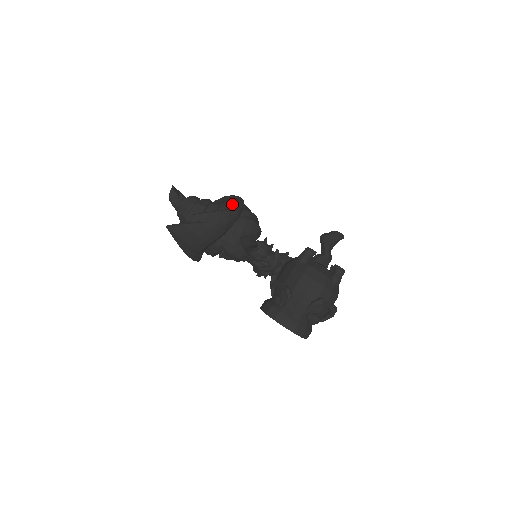
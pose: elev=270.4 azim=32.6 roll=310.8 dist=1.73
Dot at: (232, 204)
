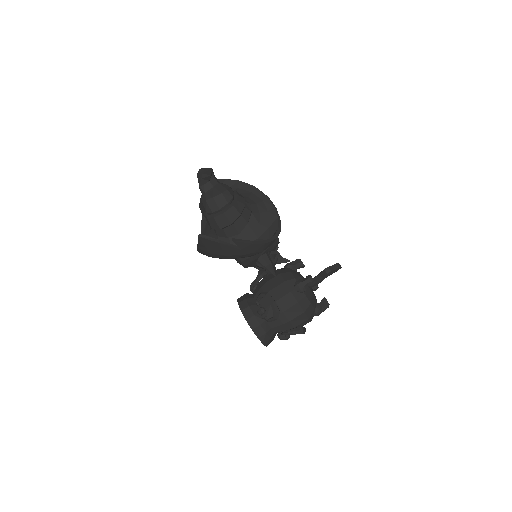
Dot at: (266, 214)
